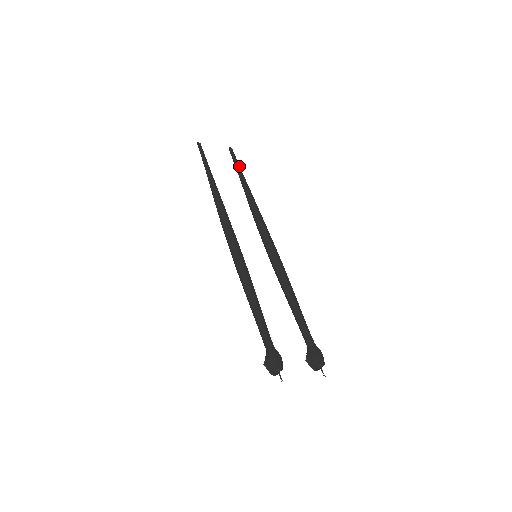
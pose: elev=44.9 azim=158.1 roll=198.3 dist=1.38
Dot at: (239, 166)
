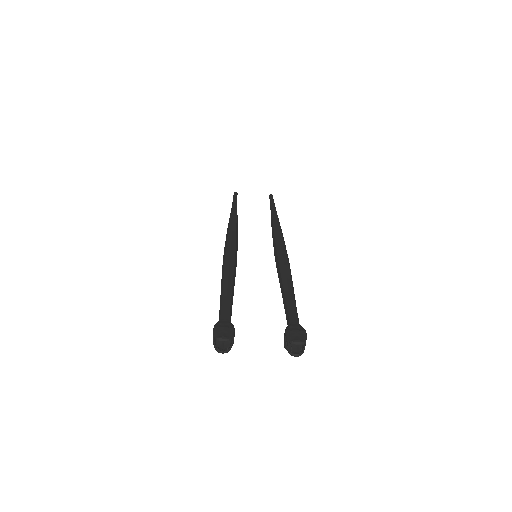
Dot at: (273, 203)
